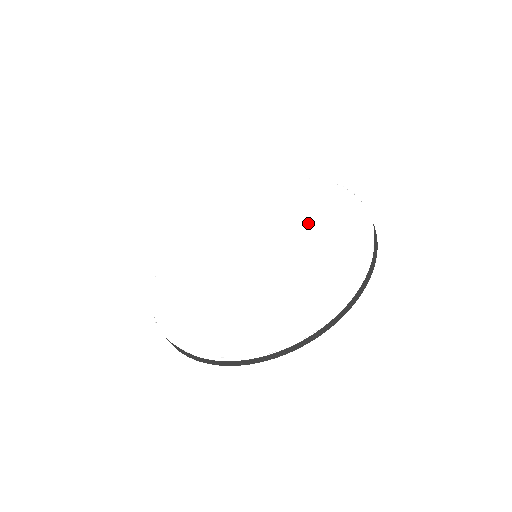
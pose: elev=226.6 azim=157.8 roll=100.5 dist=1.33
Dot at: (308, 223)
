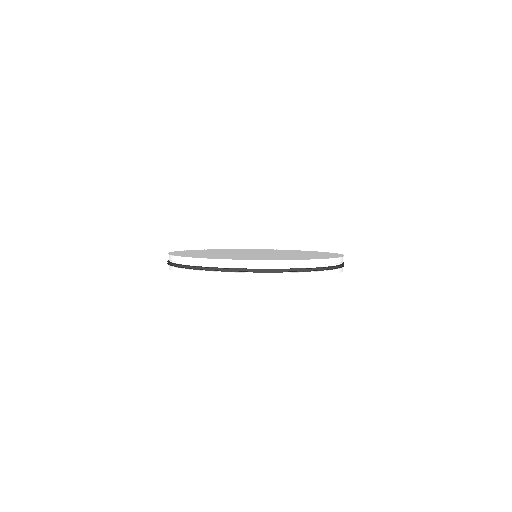
Dot at: occluded
